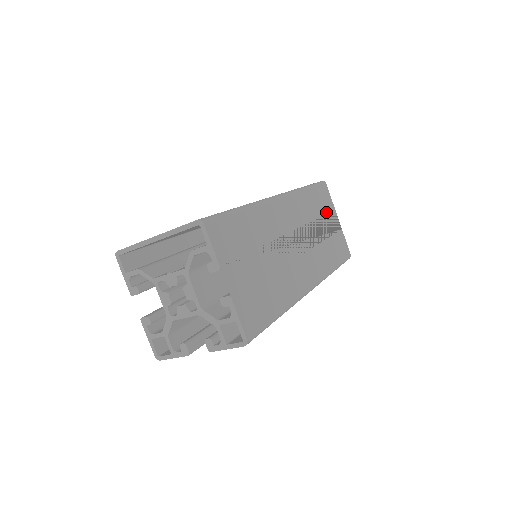
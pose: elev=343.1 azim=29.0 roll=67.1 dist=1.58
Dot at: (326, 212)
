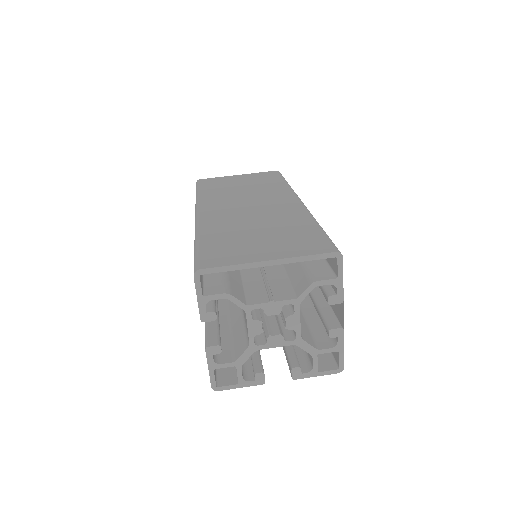
Dot at: occluded
